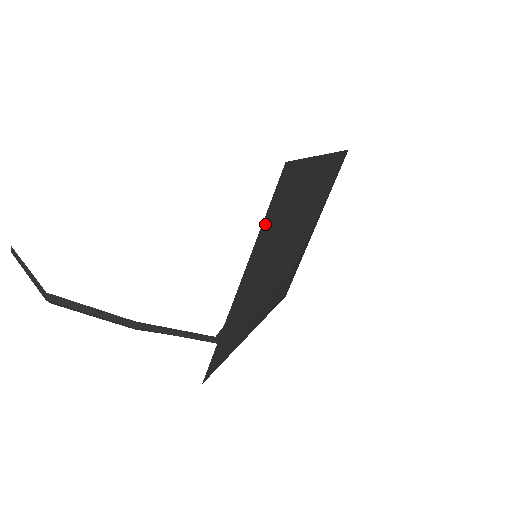
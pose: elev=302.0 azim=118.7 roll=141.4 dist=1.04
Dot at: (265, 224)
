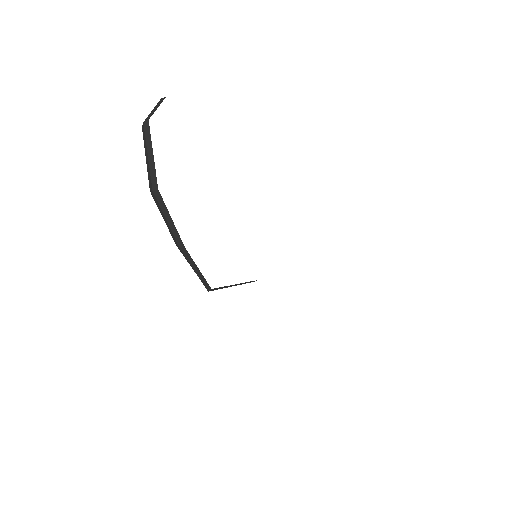
Dot at: occluded
